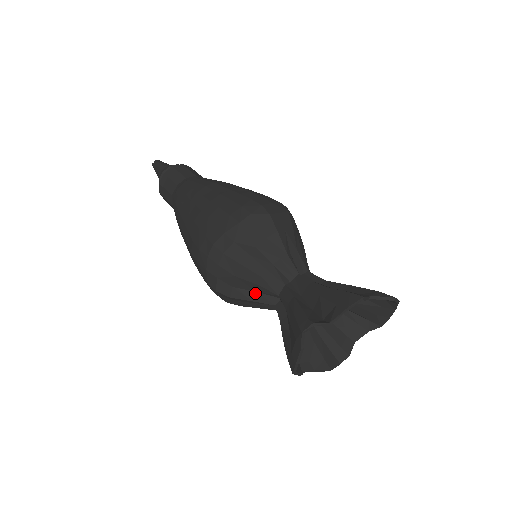
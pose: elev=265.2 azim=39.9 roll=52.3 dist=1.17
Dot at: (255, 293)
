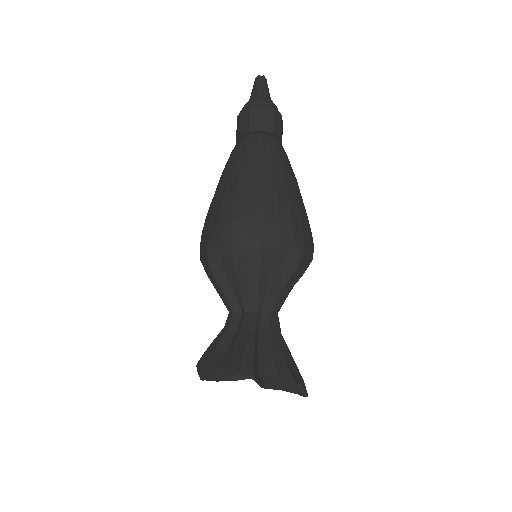
Dot at: (231, 289)
